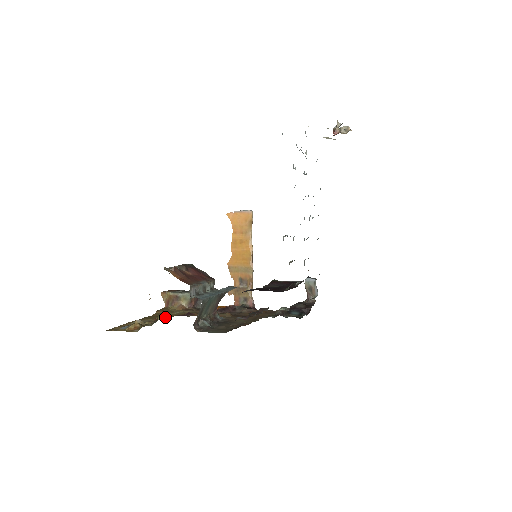
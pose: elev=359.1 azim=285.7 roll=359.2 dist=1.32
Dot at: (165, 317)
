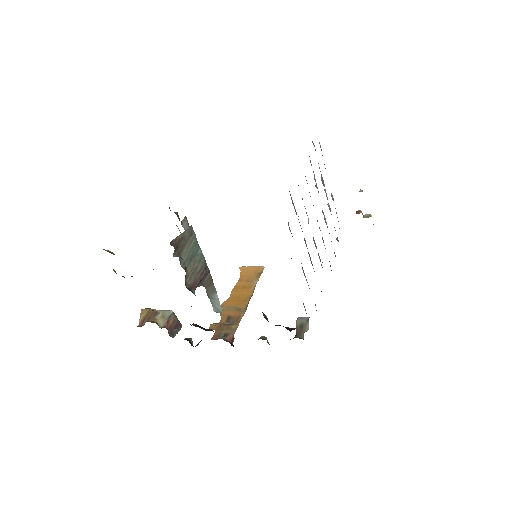
Dot at: occluded
